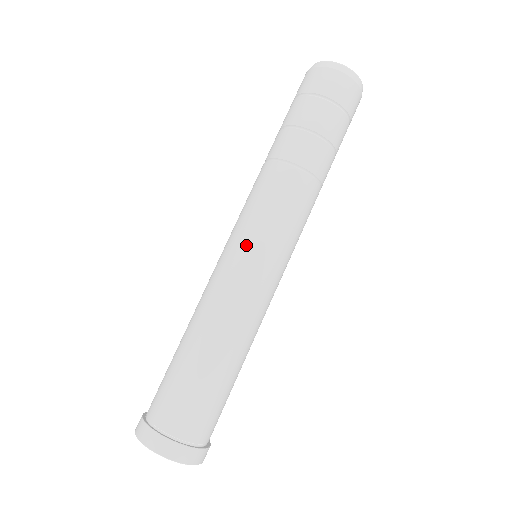
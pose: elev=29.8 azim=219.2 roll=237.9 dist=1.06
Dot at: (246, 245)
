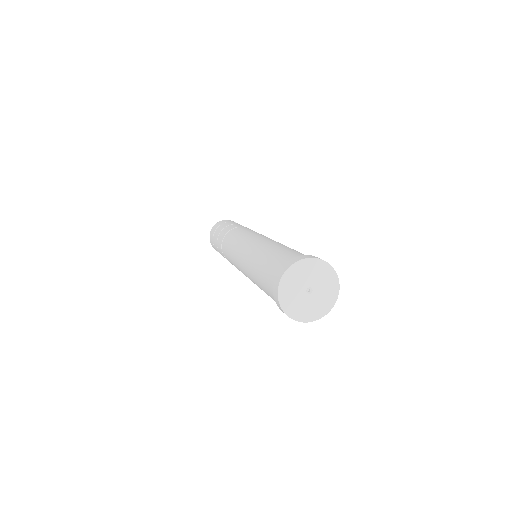
Dot at: (247, 237)
